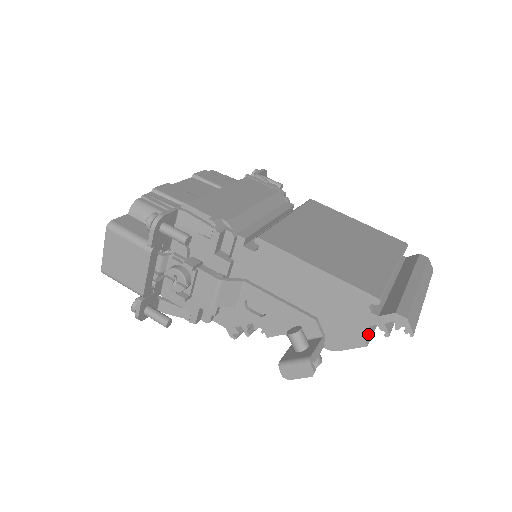
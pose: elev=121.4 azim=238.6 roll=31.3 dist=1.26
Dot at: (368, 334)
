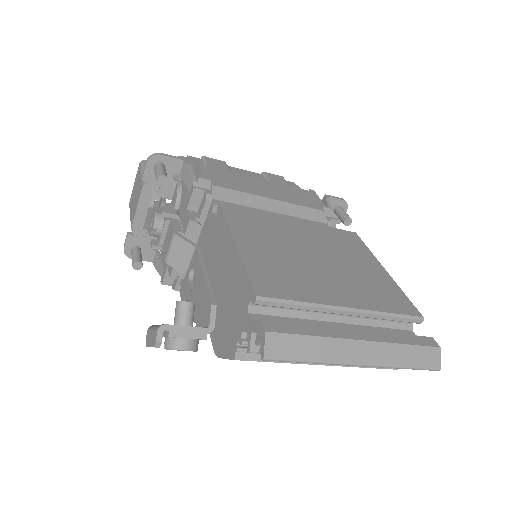
Dot at: (244, 347)
